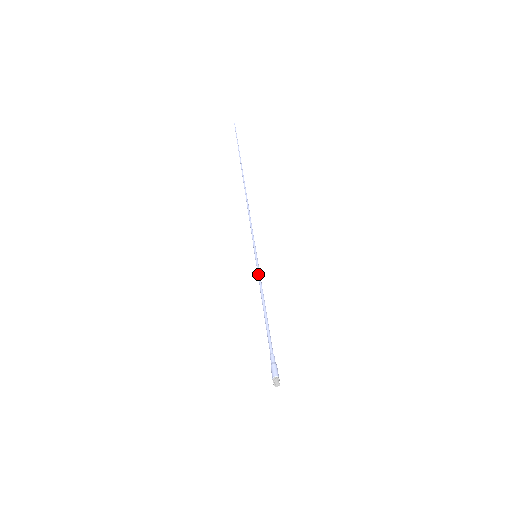
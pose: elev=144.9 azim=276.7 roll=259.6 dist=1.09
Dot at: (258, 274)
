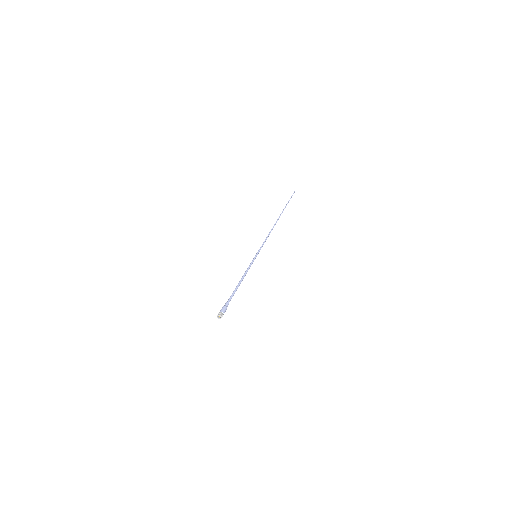
Dot at: (250, 264)
